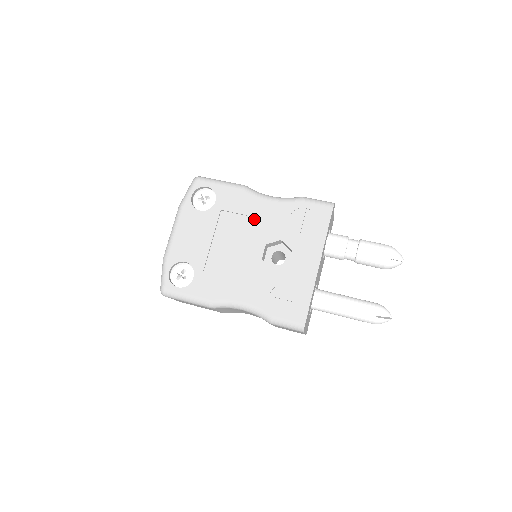
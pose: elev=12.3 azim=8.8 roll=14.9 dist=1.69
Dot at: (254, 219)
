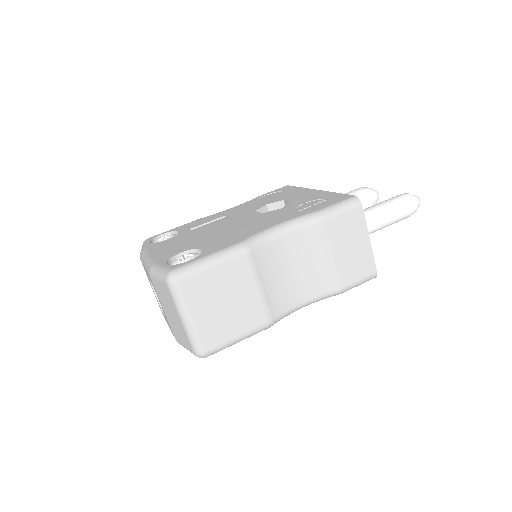
Dot at: (228, 215)
